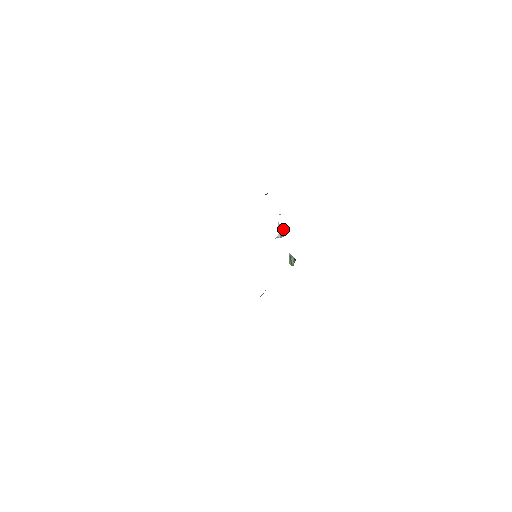
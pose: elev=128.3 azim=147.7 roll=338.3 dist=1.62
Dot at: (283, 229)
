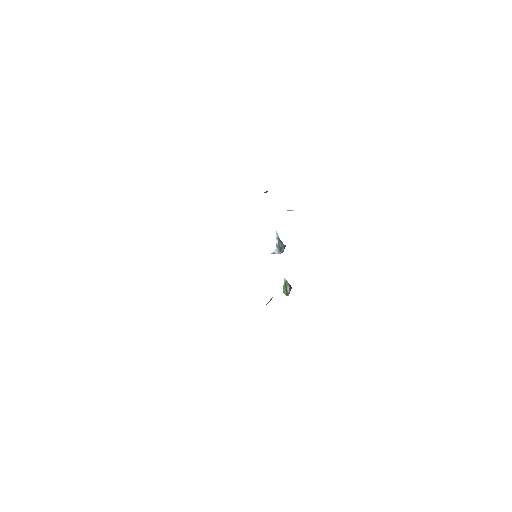
Dot at: (282, 243)
